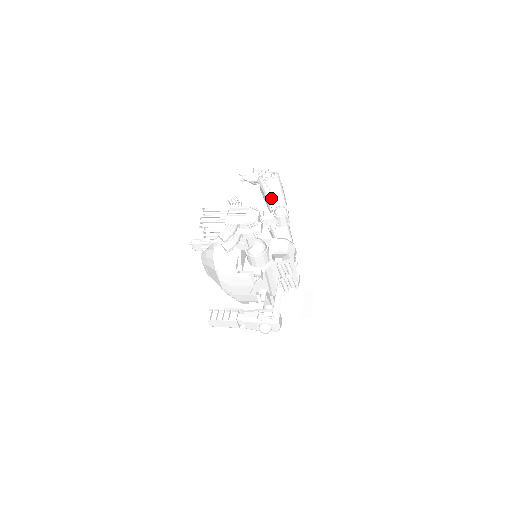
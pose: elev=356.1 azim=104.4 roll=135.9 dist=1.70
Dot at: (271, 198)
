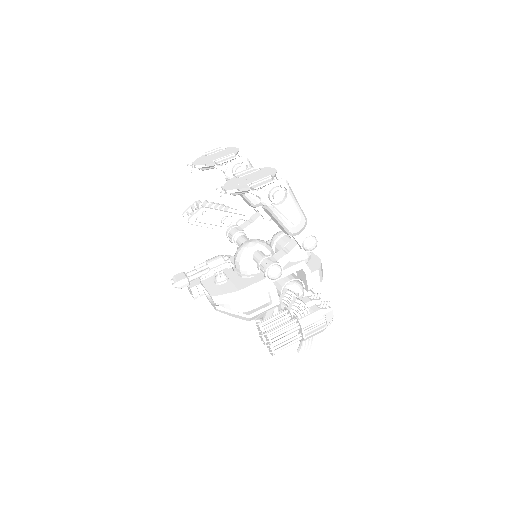
Dot at: (295, 232)
